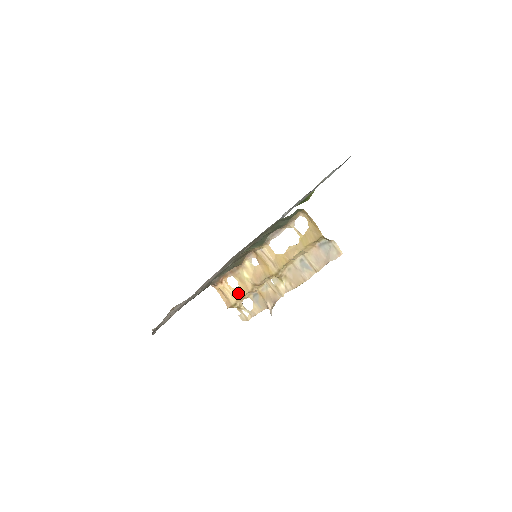
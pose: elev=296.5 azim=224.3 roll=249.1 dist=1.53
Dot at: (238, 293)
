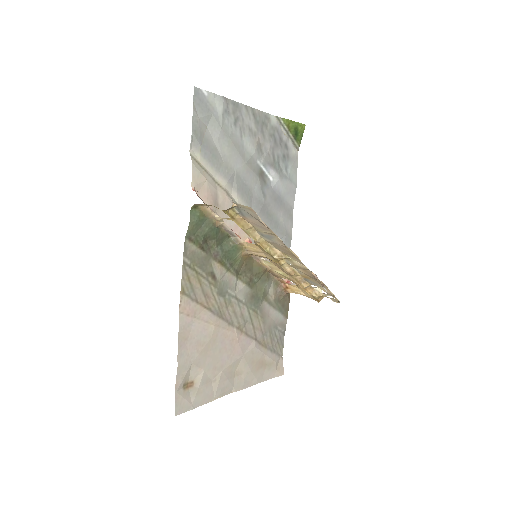
Dot at: (301, 288)
